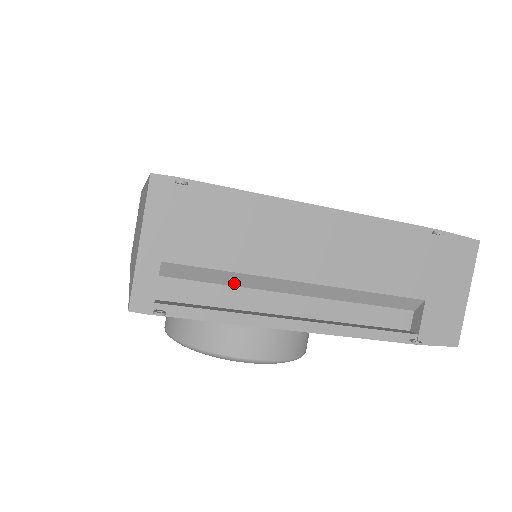
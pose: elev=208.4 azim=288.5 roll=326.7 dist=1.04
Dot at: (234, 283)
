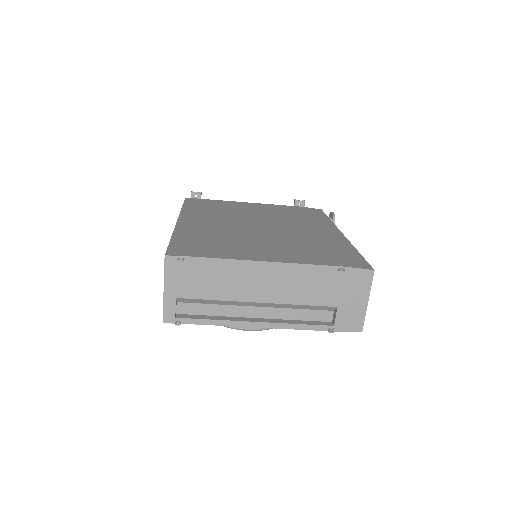
Dot at: (219, 303)
